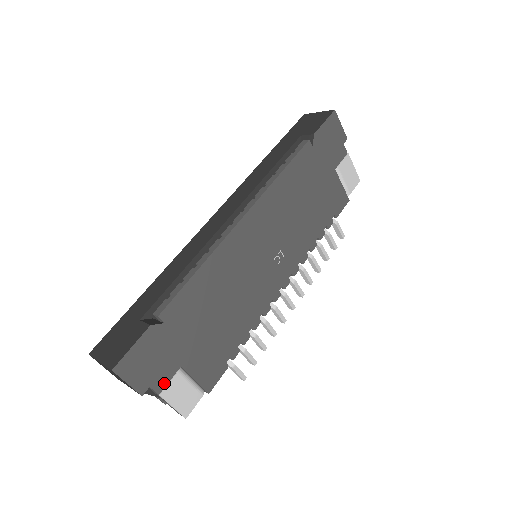
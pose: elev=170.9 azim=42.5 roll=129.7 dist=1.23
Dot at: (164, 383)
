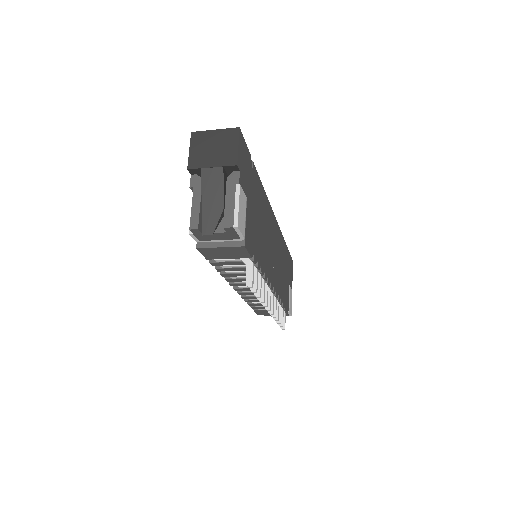
Dot at: (242, 186)
